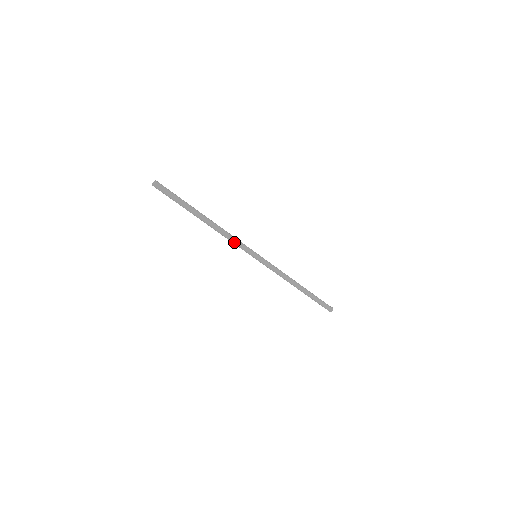
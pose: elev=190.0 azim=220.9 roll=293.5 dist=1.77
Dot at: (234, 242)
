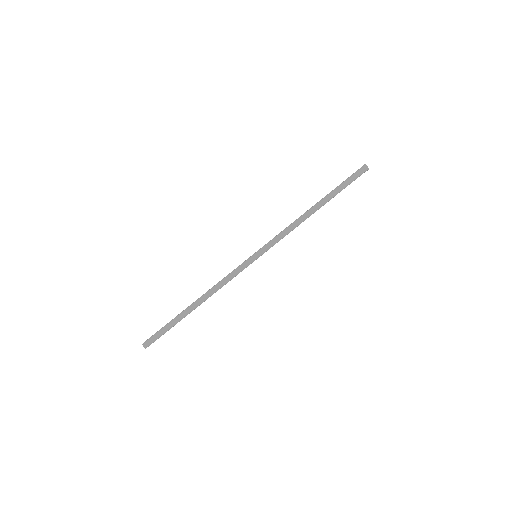
Dot at: (230, 280)
